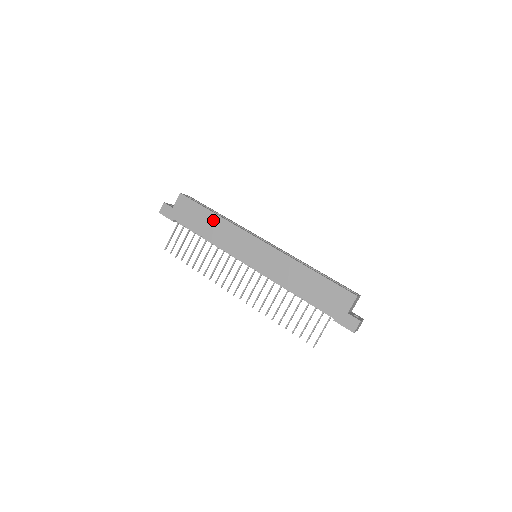
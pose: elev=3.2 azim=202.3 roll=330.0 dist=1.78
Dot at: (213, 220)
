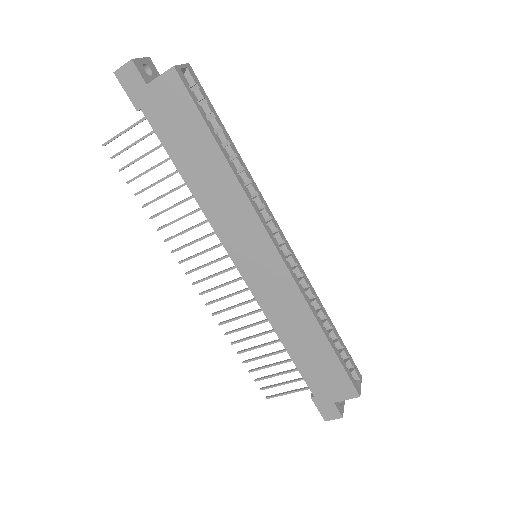
Dot at: (215, 165)
